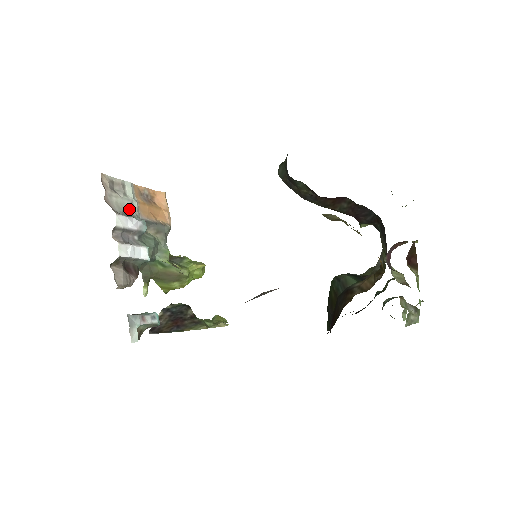
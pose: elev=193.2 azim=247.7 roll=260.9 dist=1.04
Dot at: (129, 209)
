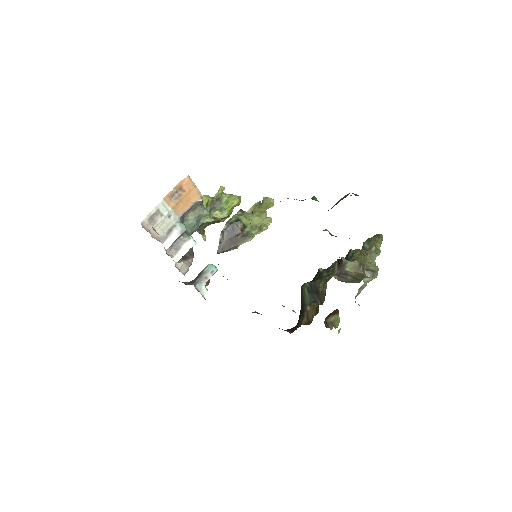
Dot at: (169, 222)
